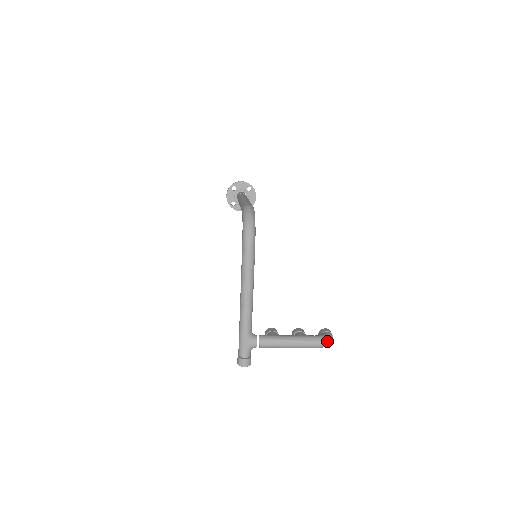
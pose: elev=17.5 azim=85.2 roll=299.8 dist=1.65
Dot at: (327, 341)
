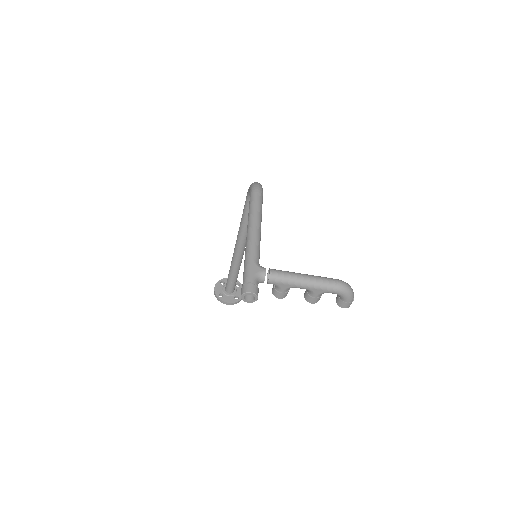
Dot at: (348, 285)
